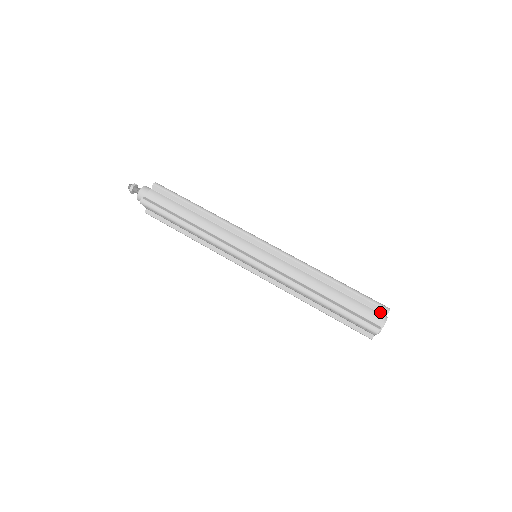
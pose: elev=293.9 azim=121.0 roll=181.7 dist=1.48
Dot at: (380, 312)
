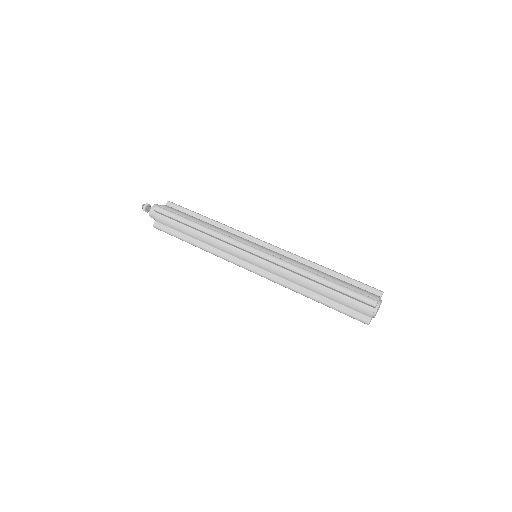
Dot at: (375, 293)
